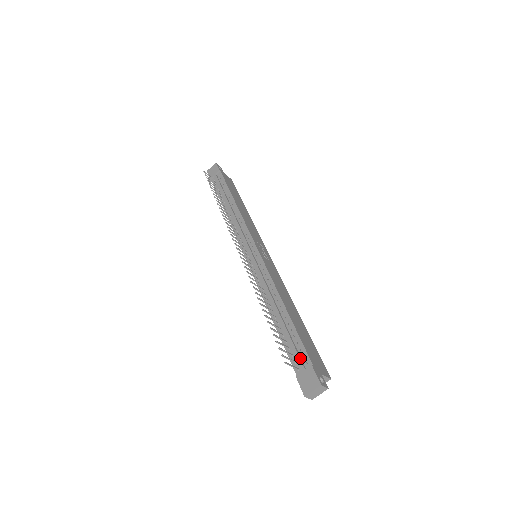
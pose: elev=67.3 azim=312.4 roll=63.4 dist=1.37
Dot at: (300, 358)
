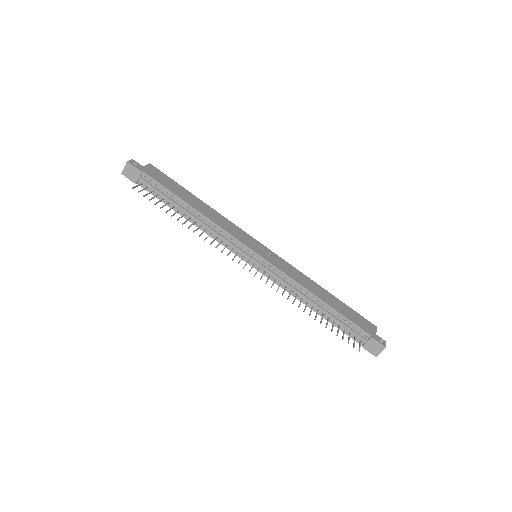
Dot at: (359, 335)
